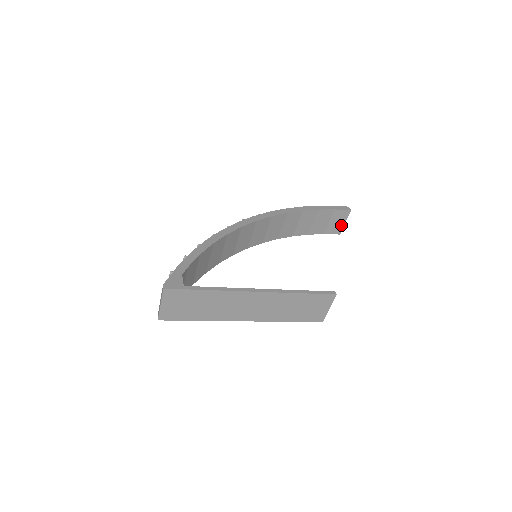
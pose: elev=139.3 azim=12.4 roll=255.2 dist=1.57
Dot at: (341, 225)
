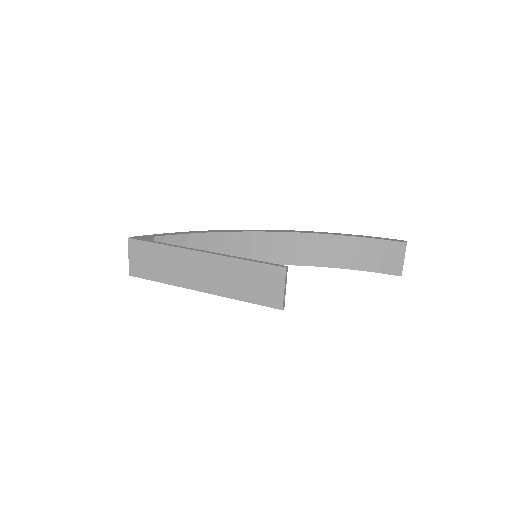
Dot at: (399, 263)
